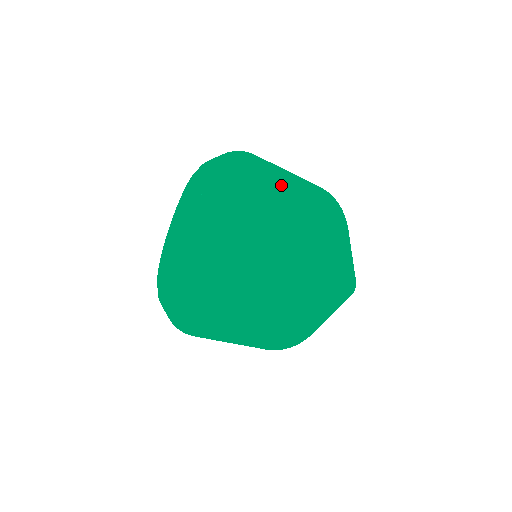
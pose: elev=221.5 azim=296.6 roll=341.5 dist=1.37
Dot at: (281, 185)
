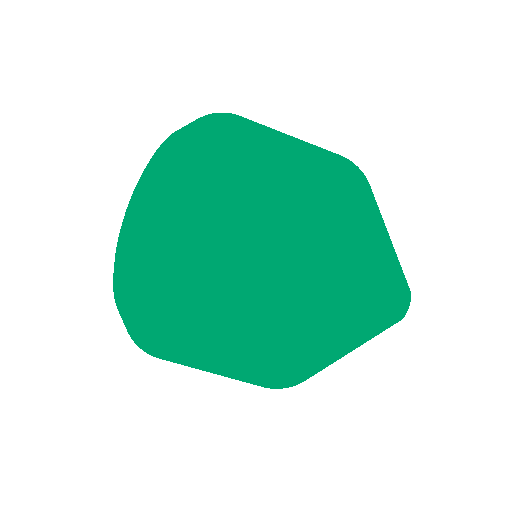
Dot at: (262, 127)
